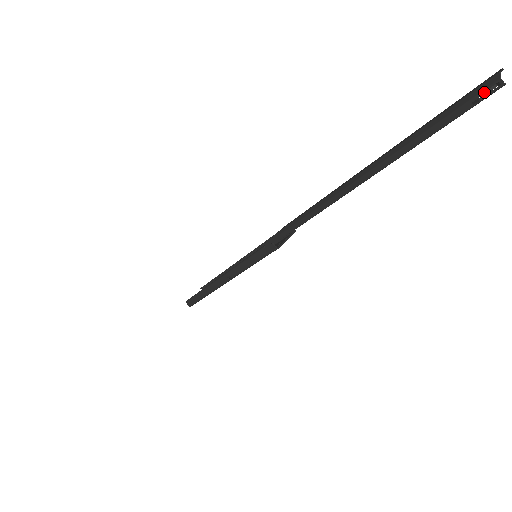
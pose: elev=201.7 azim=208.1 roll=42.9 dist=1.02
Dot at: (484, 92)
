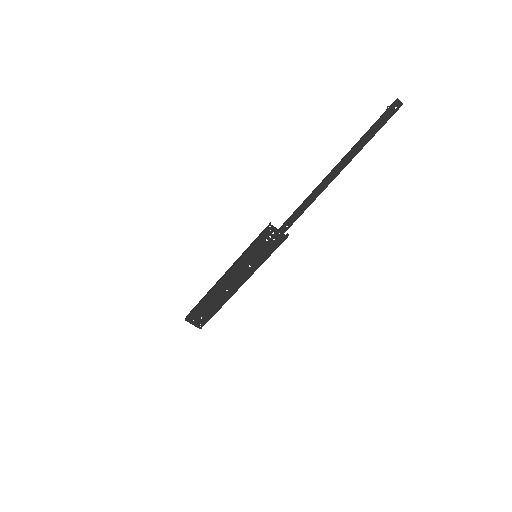
Dot at: (391, 105)
